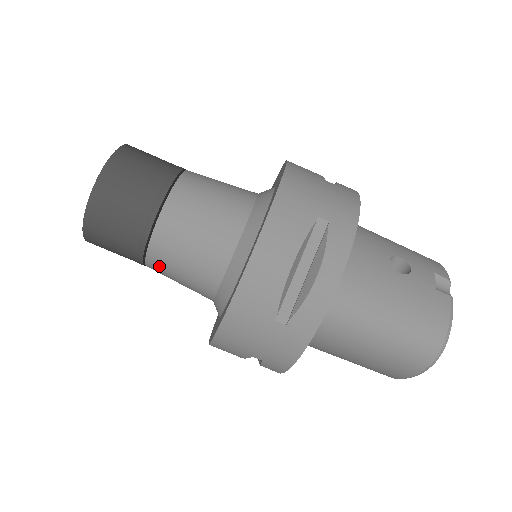
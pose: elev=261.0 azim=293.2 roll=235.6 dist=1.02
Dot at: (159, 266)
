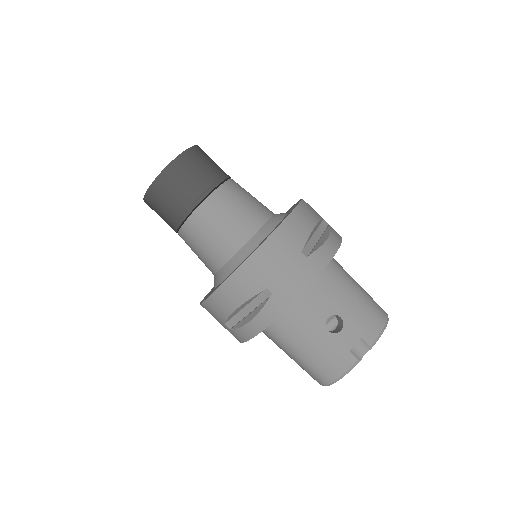
Dot at: occluded
